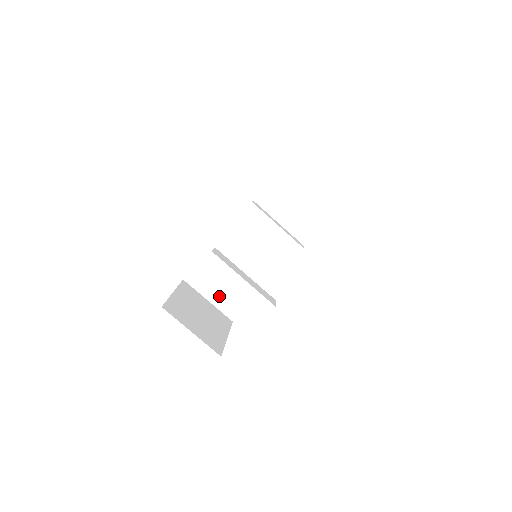
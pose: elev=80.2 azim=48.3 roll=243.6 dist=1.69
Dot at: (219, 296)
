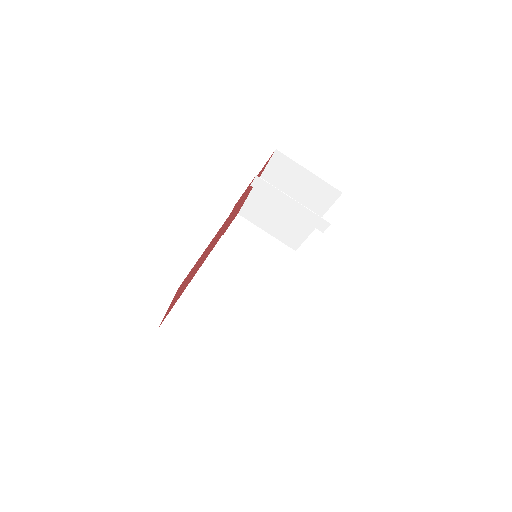
Dot at: (208, 343)
